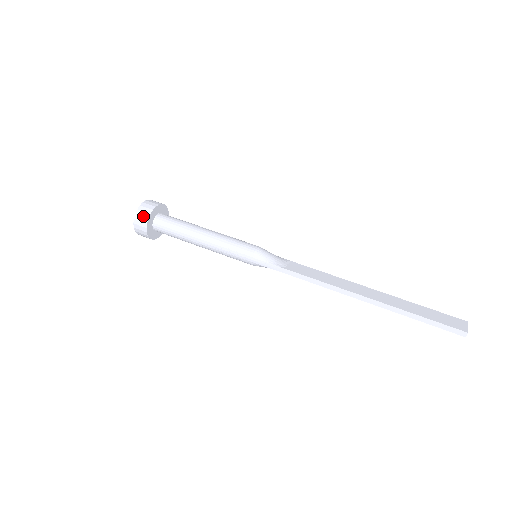
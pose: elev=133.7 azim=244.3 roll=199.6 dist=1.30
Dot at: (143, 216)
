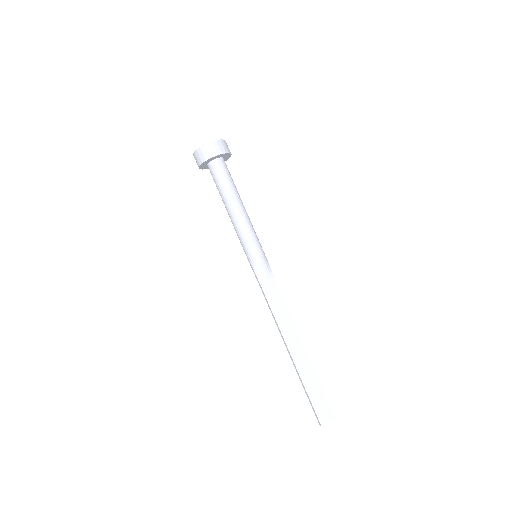
Dot at: (200, 157)
